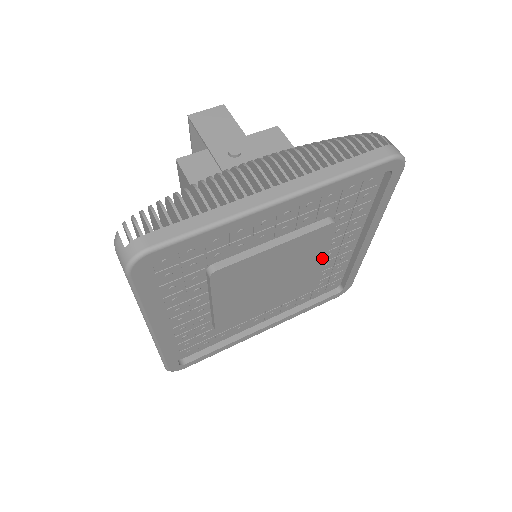
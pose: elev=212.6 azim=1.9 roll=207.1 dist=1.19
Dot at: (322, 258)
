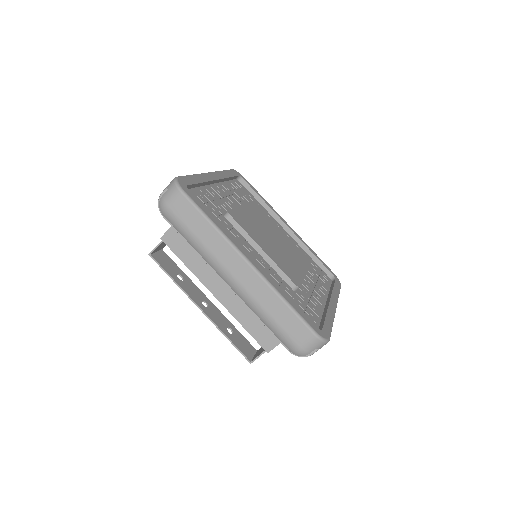
Dot at: (280, 231)
